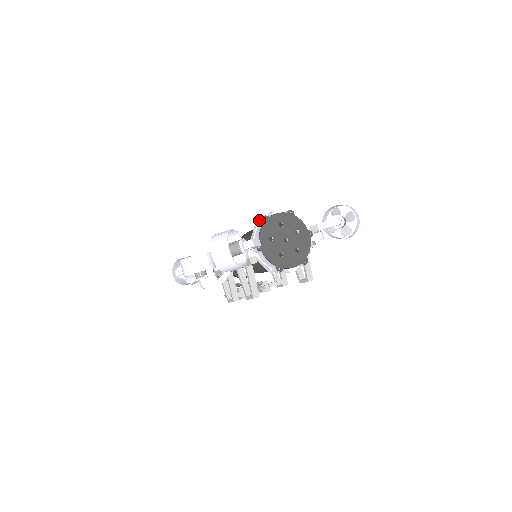
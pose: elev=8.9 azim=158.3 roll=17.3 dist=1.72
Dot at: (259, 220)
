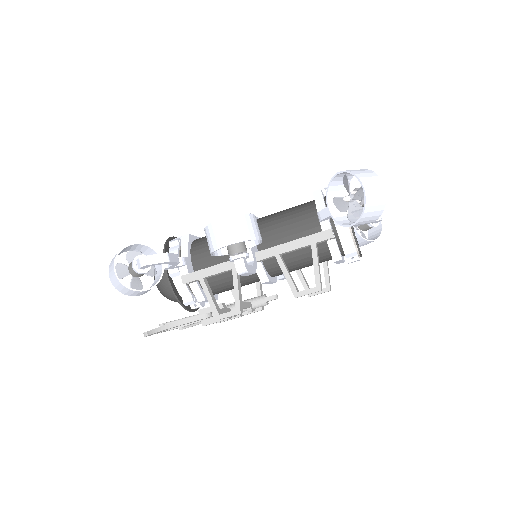
Dot at: occluded
